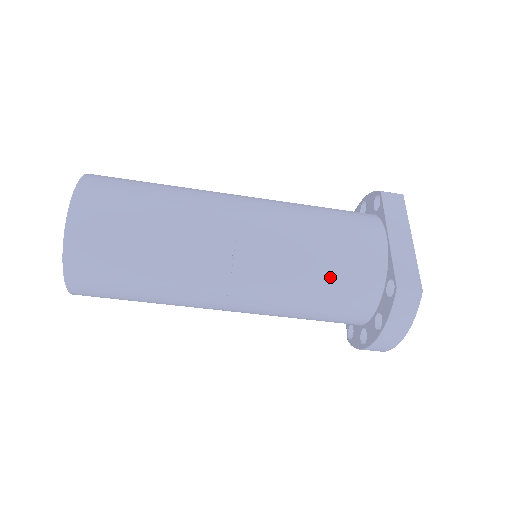
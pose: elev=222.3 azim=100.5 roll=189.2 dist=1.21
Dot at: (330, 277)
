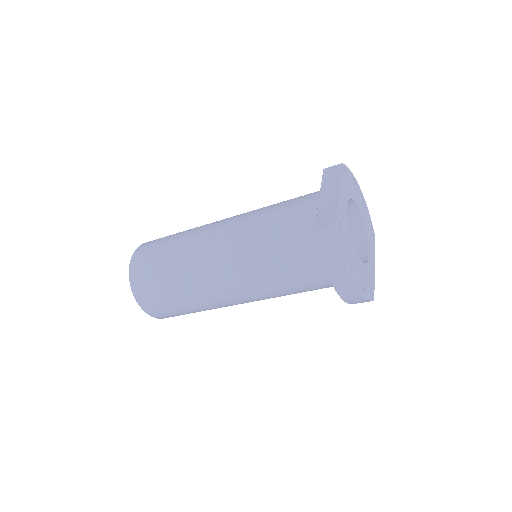
Dot at: (279, 245)
